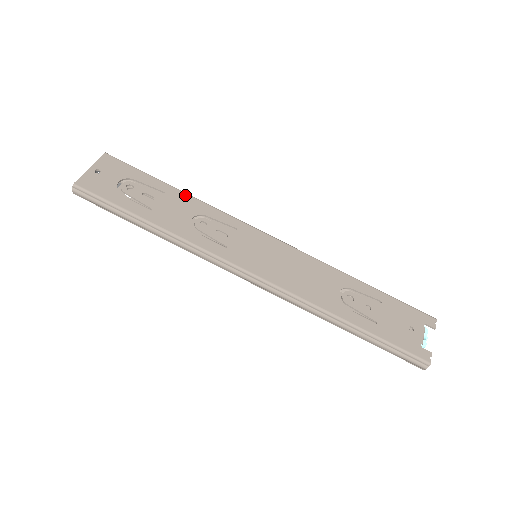
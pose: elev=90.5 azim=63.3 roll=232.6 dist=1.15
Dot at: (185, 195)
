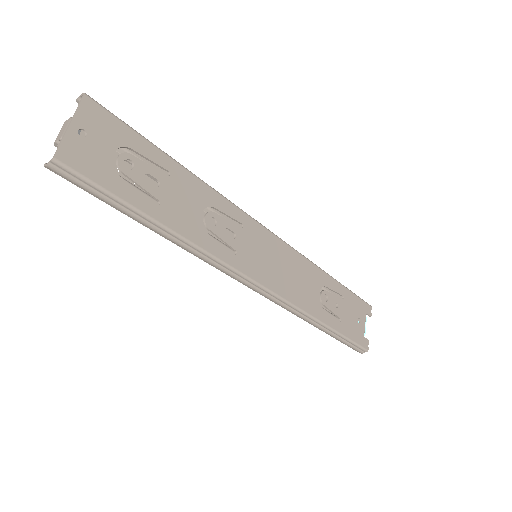
Dot at: (191, 176)
